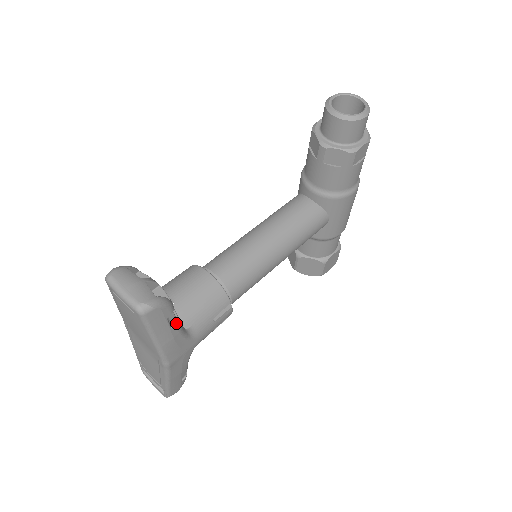
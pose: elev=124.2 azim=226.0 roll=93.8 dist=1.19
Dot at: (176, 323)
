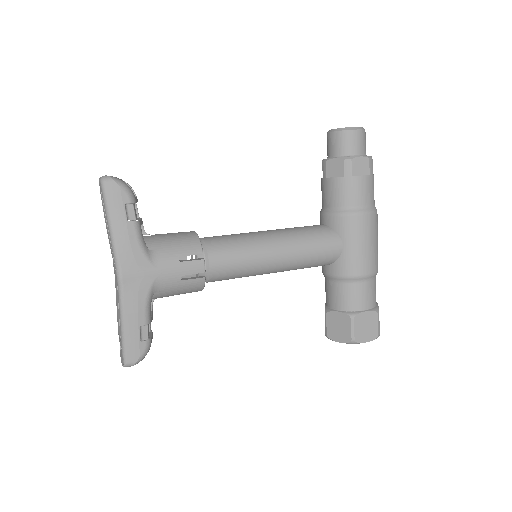
Dot at: (134, 220)
